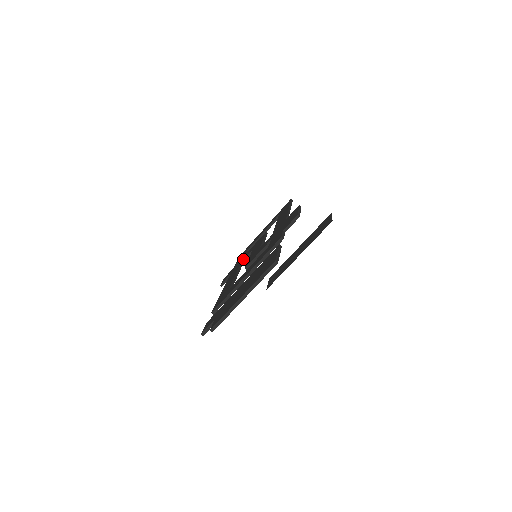
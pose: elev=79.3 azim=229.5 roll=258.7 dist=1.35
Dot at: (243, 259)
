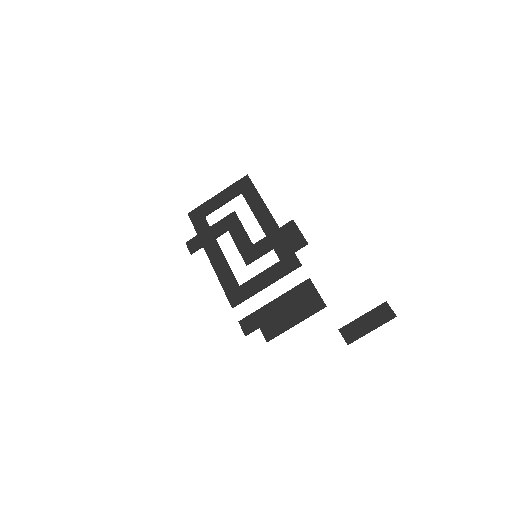
Dot at: (217, 236)
